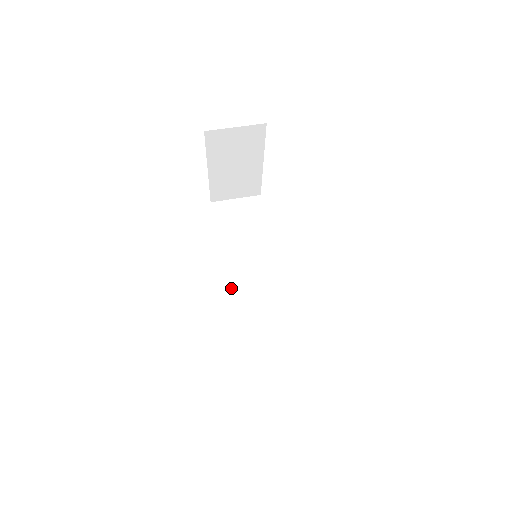
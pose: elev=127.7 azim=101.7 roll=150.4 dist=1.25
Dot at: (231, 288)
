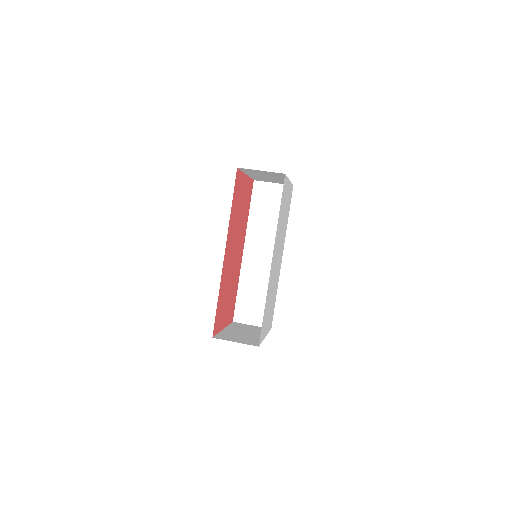
Dot at: (246, 254)
